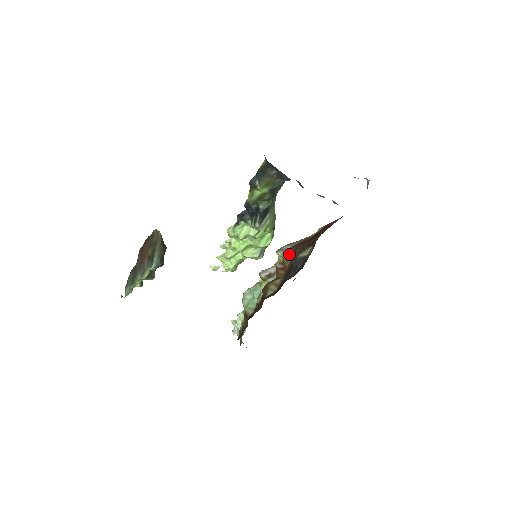
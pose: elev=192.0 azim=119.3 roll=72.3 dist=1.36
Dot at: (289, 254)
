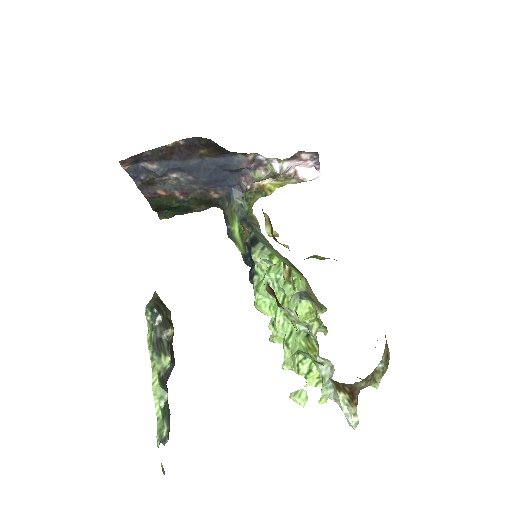
Dot at: occluded
